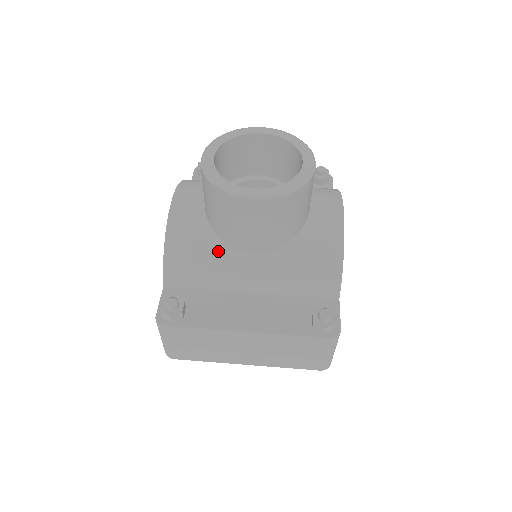
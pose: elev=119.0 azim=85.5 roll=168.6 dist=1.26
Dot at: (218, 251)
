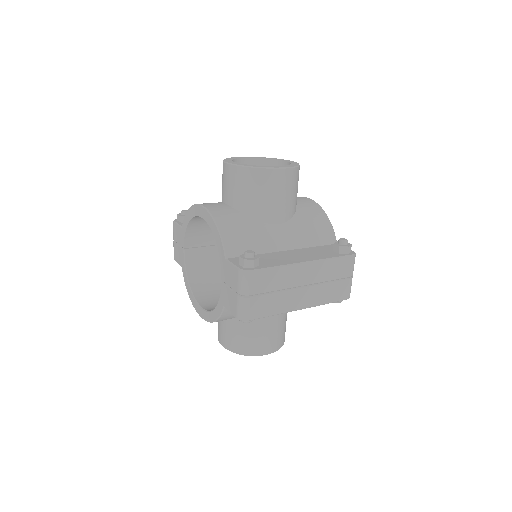
Dot at: (255, 225)
